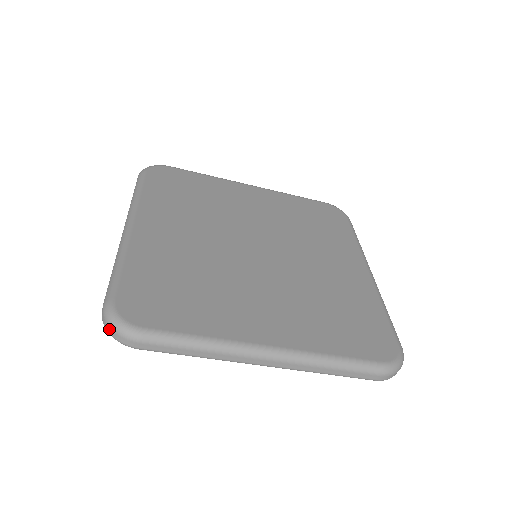
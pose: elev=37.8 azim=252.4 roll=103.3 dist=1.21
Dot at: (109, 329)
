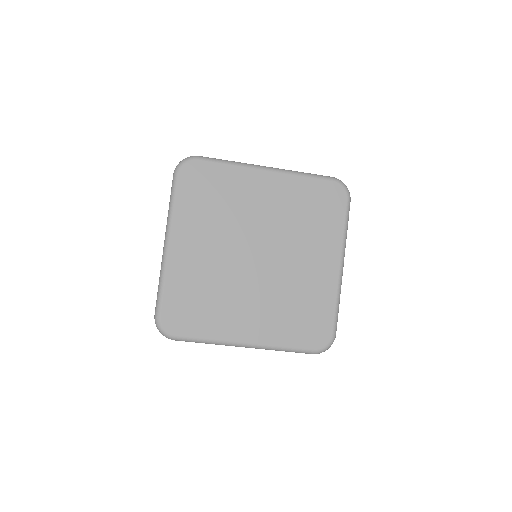
Dot at: (159, 331)
